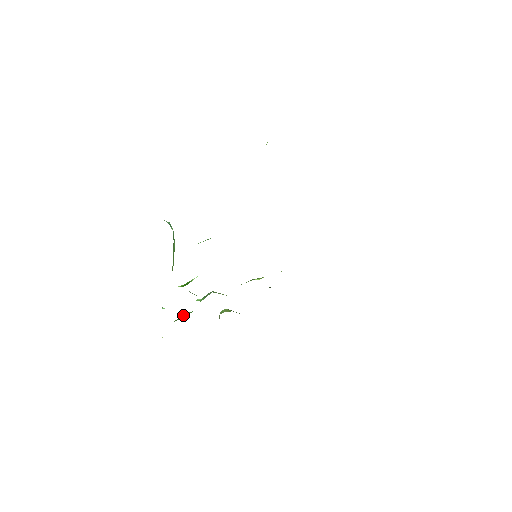
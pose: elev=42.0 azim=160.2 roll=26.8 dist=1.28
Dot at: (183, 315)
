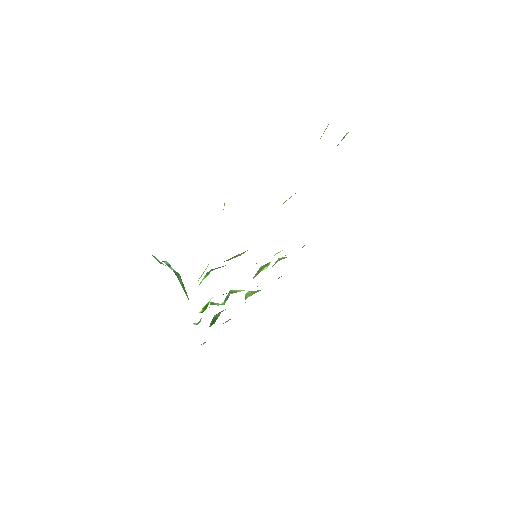
Dot at: (214, 318)
